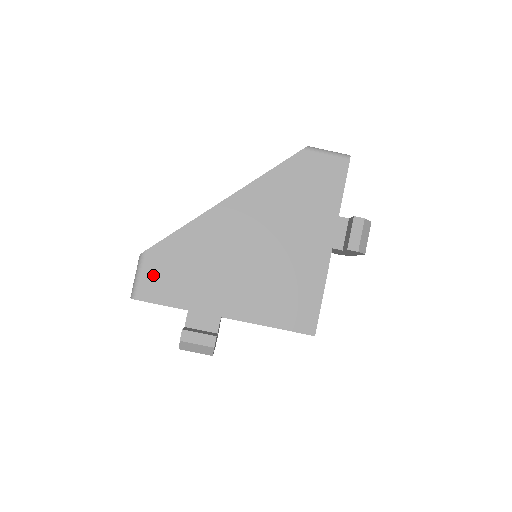
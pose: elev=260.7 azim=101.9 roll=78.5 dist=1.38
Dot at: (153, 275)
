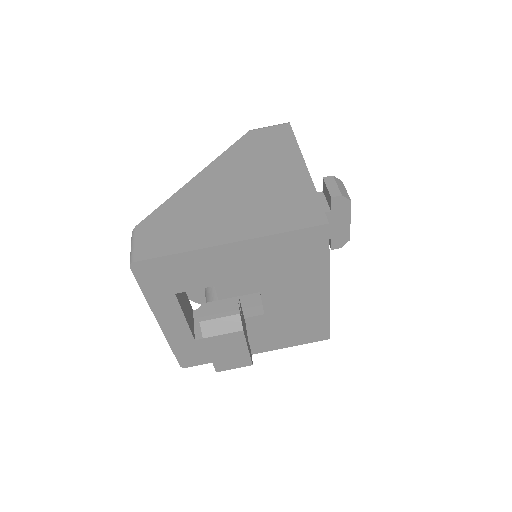
Dot at: (148, 239)
